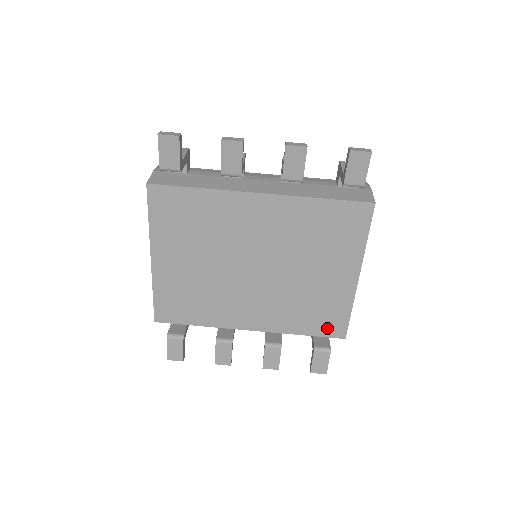
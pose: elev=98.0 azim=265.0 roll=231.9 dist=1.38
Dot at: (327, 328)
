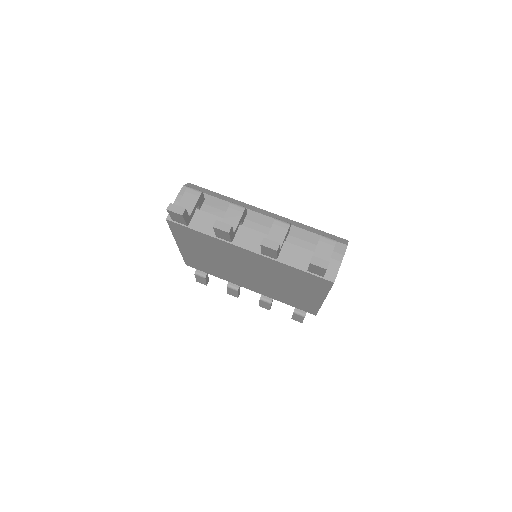
Dot at: (303, 308)
